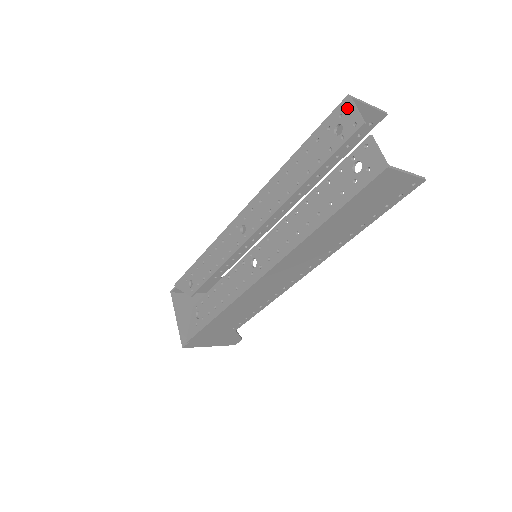
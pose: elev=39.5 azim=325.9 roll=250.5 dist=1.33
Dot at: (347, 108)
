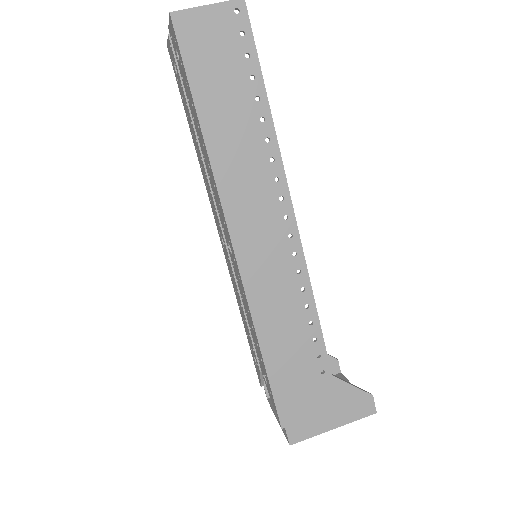
Dot at: (169, 51)
